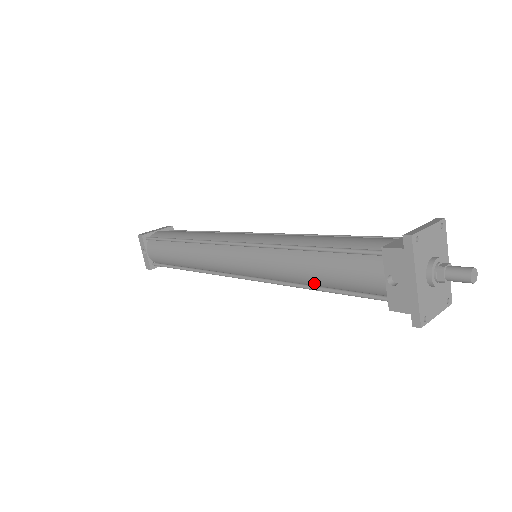
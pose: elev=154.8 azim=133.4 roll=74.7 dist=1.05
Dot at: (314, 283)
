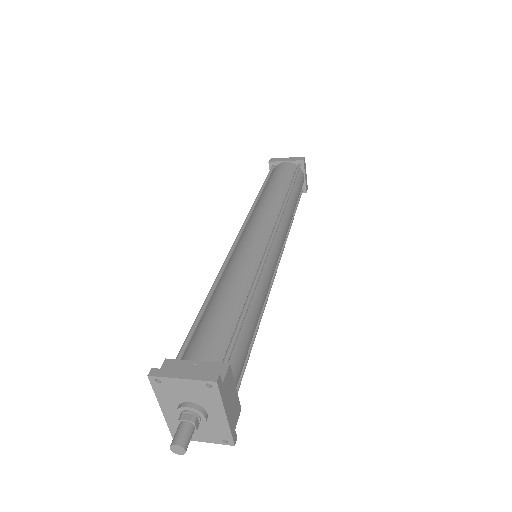
Dot at: occluded
